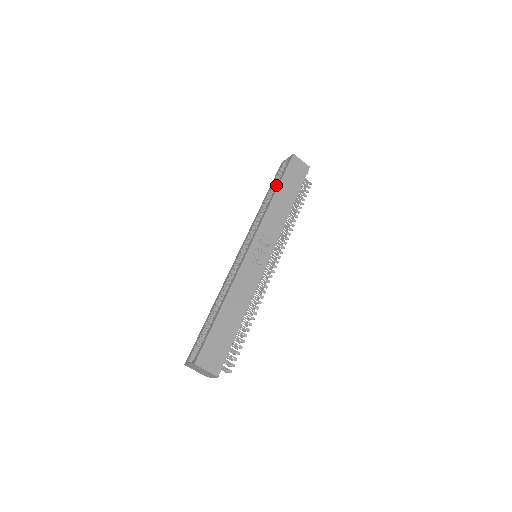
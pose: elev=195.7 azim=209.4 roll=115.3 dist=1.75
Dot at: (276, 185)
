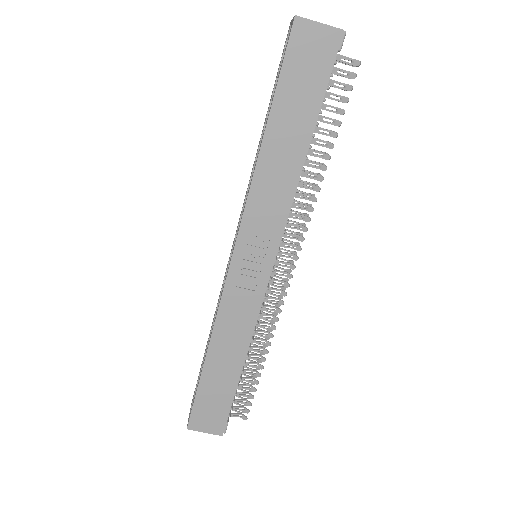
Dot at: occluded
